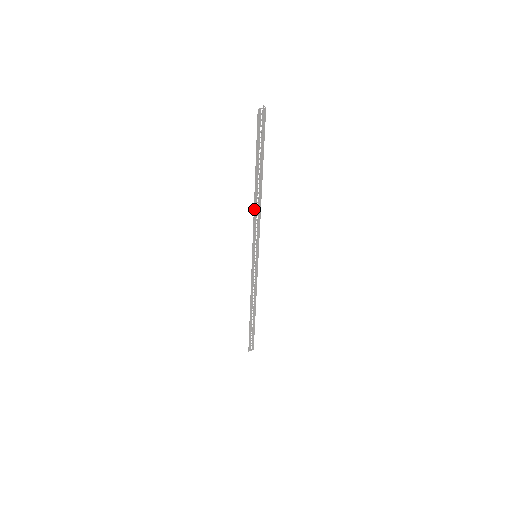
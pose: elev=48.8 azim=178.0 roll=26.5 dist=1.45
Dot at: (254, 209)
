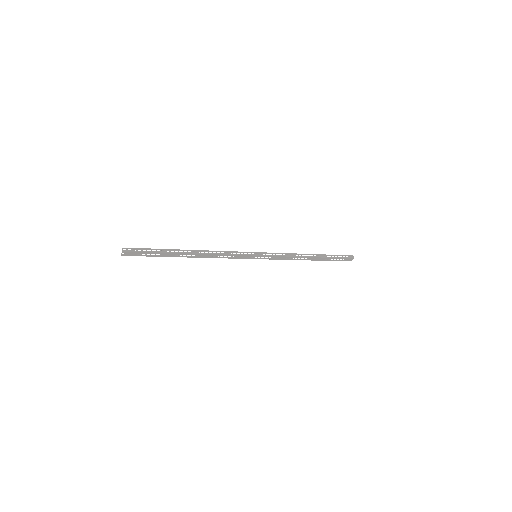
Dot at: (208, 257)
